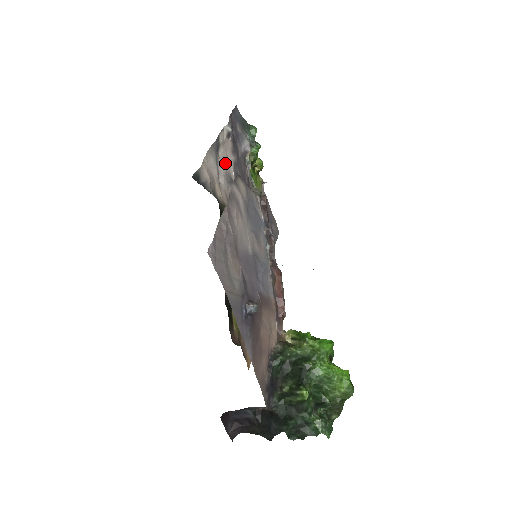
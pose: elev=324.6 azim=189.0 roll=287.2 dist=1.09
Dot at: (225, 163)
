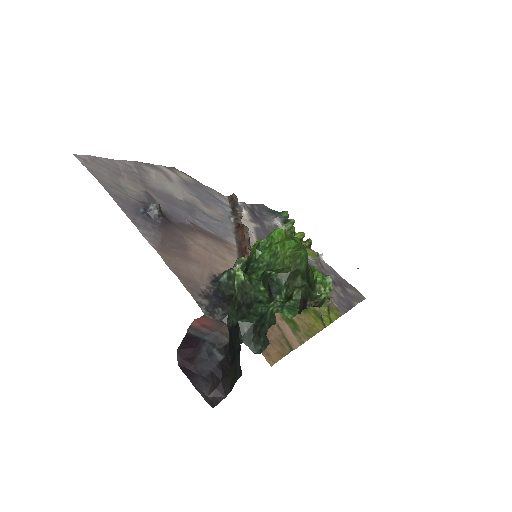
Dot at: occluded
